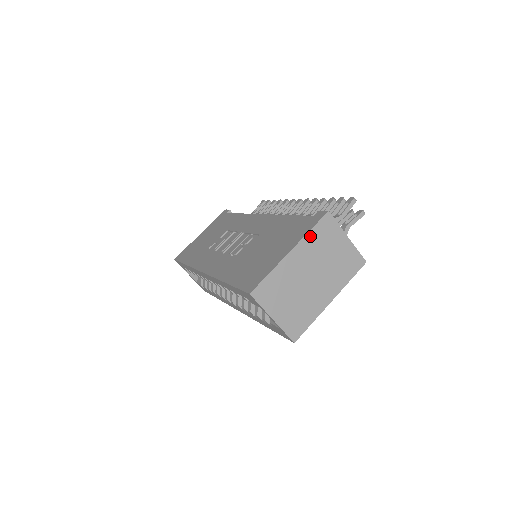
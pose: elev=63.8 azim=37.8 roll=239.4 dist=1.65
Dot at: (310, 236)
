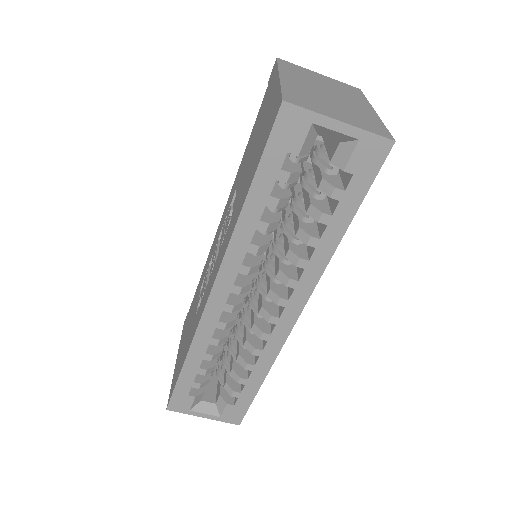
Dot at: (283, 69)
